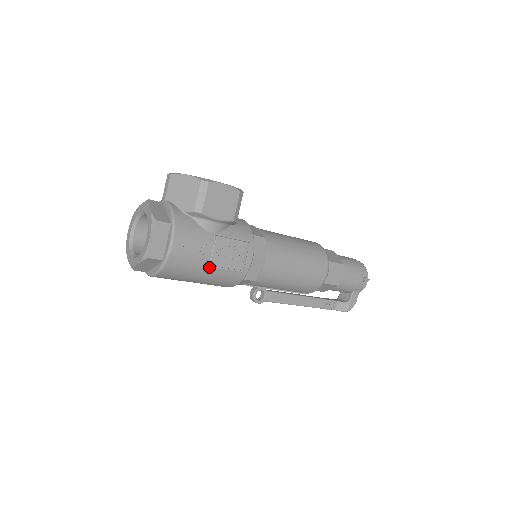
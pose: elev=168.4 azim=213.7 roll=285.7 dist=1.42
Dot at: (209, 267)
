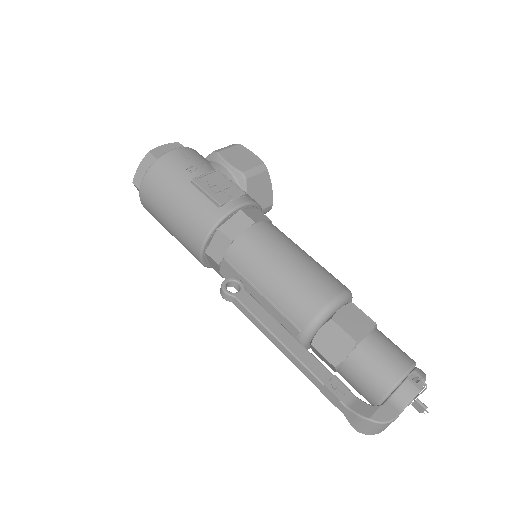
Dot at: (192, 185)
